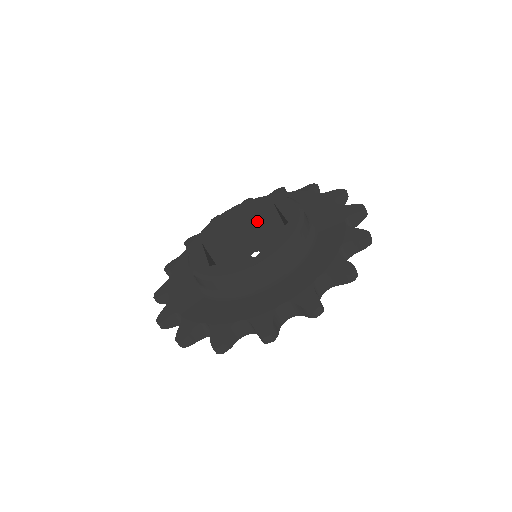
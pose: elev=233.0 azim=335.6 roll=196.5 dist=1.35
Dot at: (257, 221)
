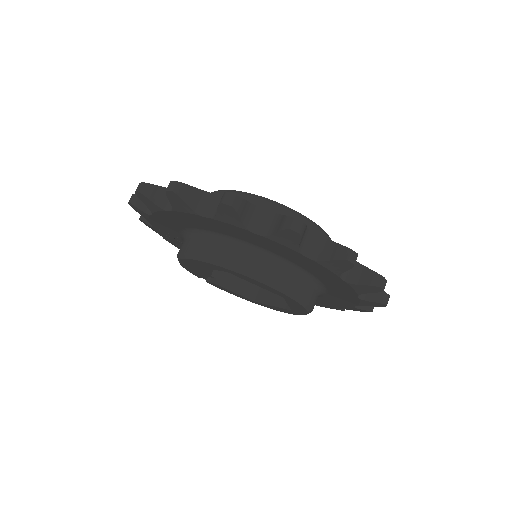
Dot at: occluded
